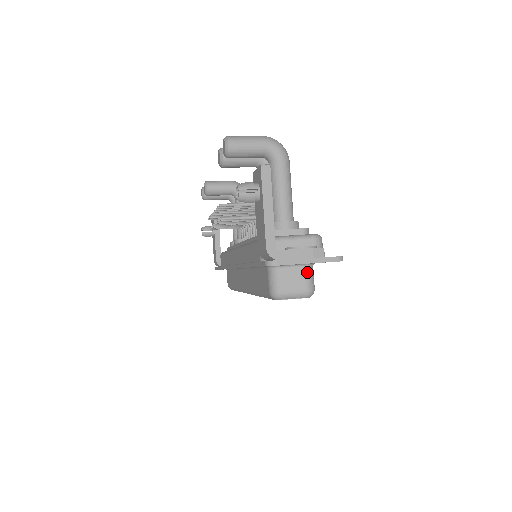
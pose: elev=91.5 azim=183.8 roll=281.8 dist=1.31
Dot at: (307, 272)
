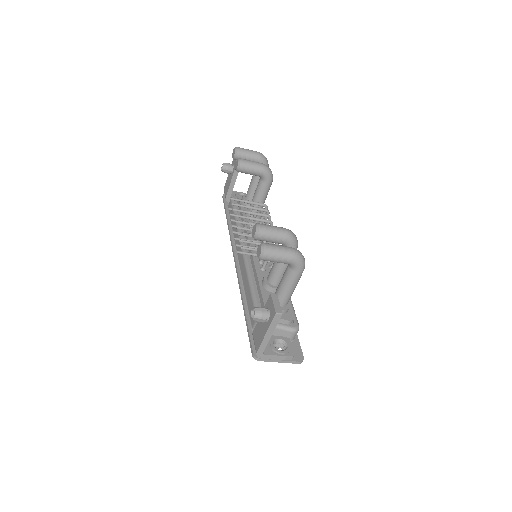
Dot at: occluded
